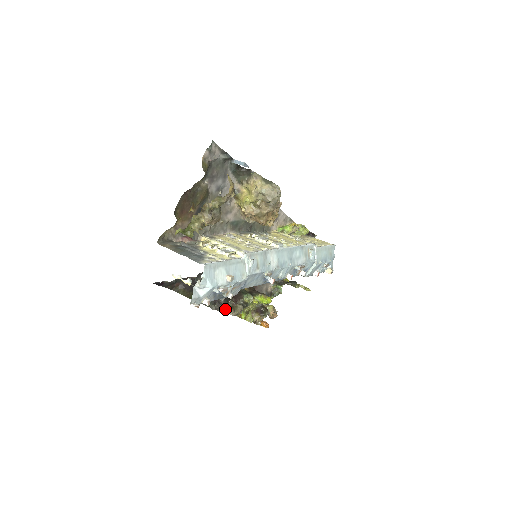
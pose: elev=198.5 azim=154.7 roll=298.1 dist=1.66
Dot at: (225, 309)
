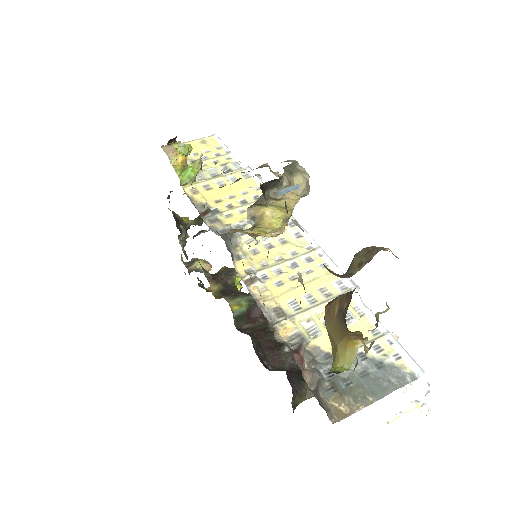
Dot at: occluded
